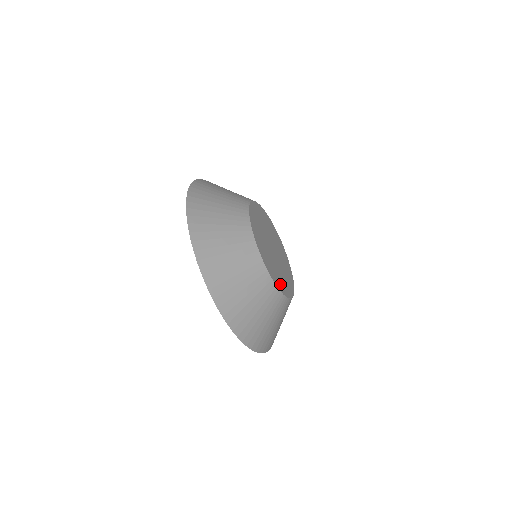
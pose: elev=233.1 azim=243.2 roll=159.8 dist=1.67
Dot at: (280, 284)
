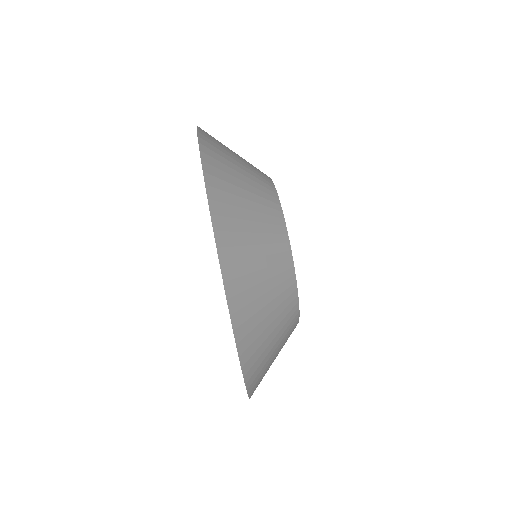
Dot at: occluded
